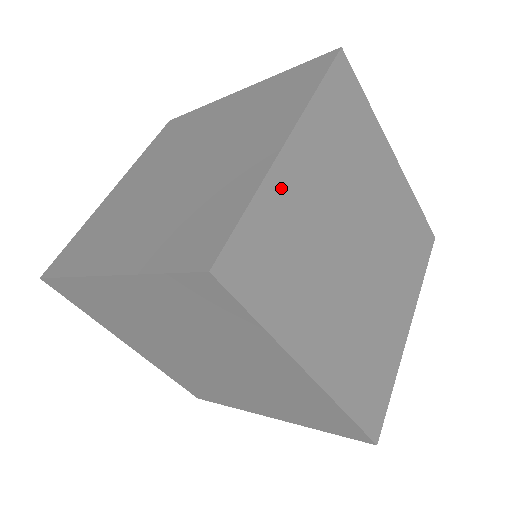
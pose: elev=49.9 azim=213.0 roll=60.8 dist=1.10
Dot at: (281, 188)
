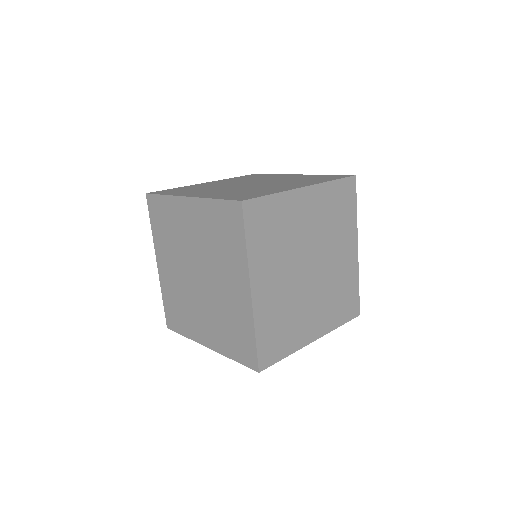
Dot at: (290, 202)
